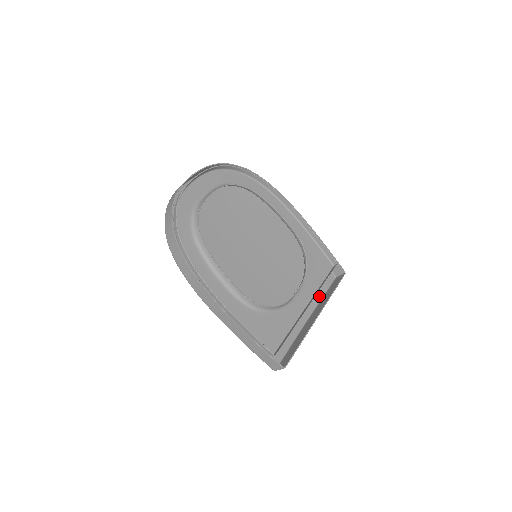
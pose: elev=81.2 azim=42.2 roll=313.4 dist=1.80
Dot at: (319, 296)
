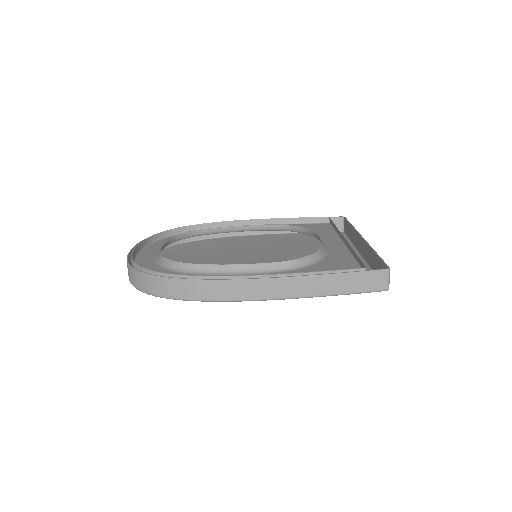
Dot at: occluded
